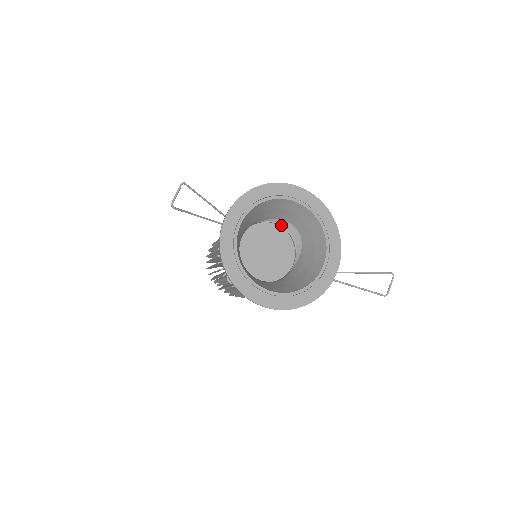
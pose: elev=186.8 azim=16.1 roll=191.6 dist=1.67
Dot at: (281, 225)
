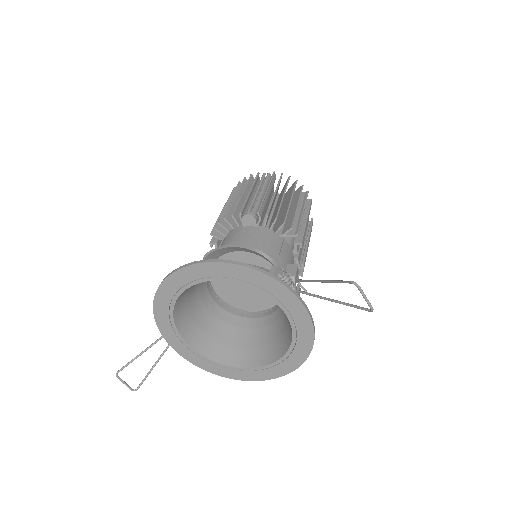
Dot at: (226, 254)
